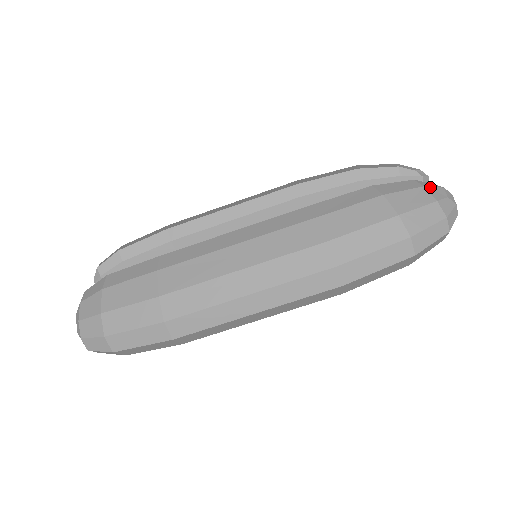
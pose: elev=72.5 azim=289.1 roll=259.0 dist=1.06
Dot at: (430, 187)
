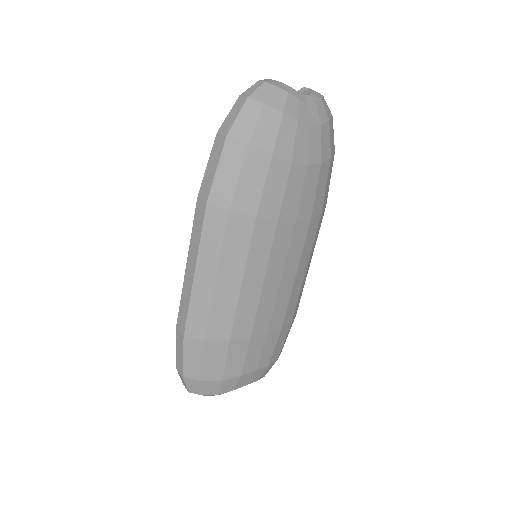
Dot at: occluded
